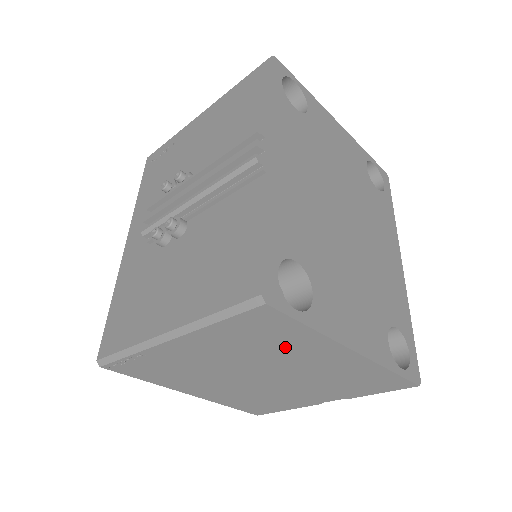
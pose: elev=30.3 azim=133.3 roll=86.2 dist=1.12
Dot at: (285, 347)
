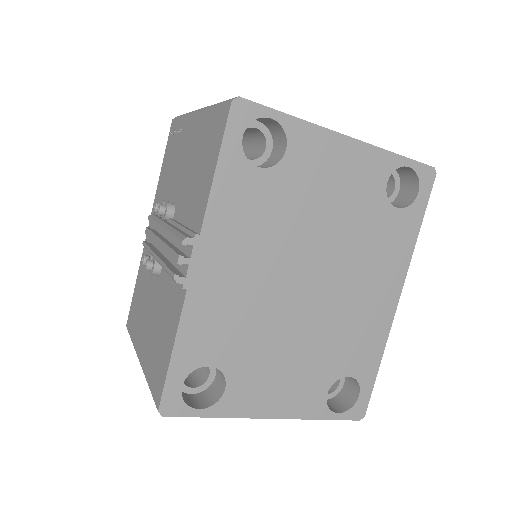
Dot at: occluded
